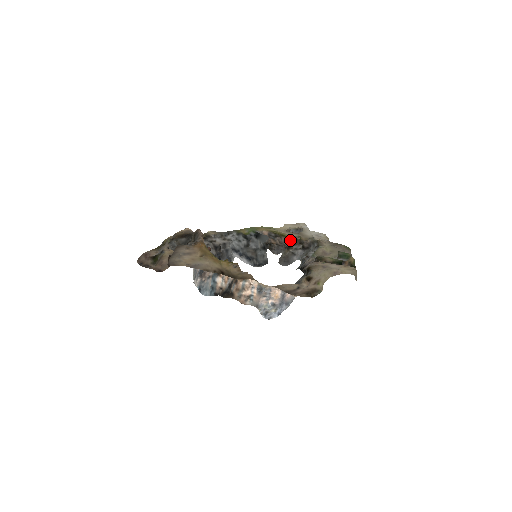
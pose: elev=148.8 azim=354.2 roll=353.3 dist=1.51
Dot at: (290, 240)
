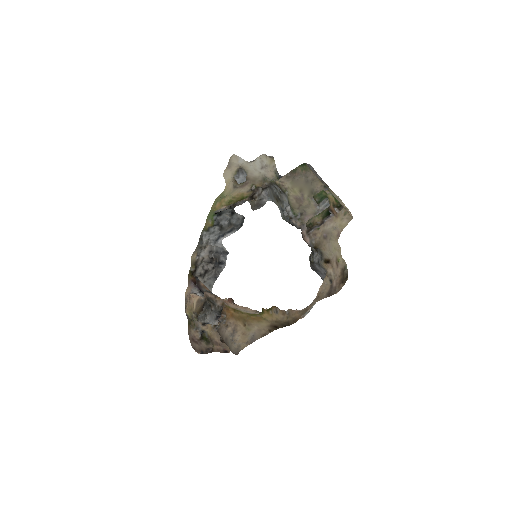
Dot at: (250, 196)
